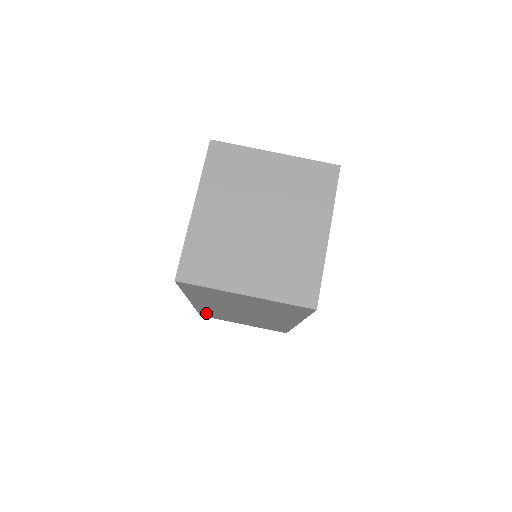
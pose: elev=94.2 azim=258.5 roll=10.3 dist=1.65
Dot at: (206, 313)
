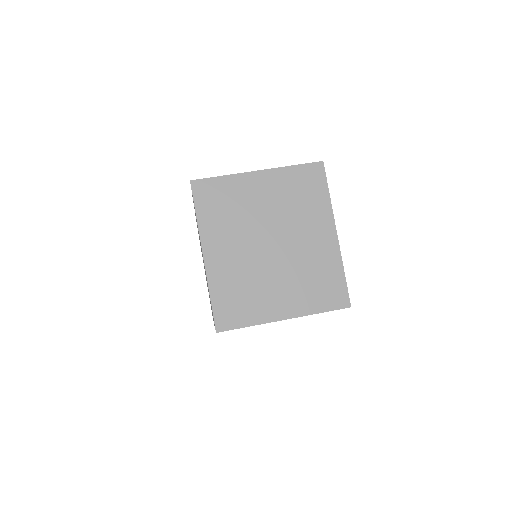
Dot at: occluded
